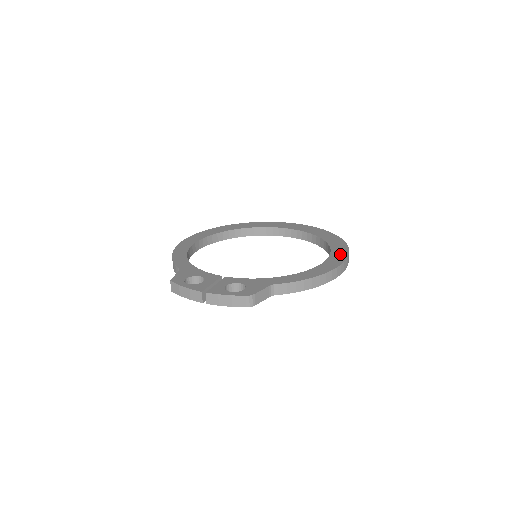
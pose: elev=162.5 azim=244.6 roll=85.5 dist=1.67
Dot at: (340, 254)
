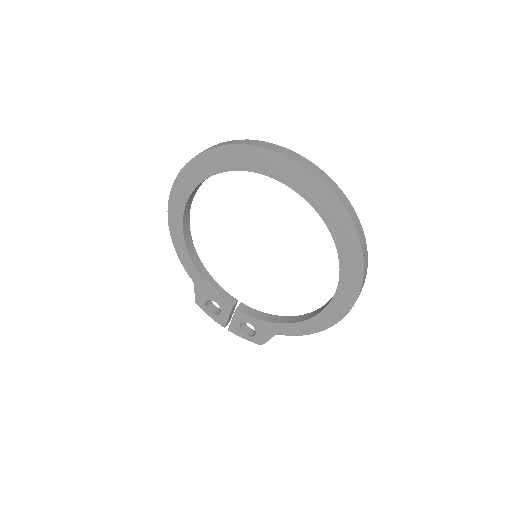
Dot at: (348, 294)
